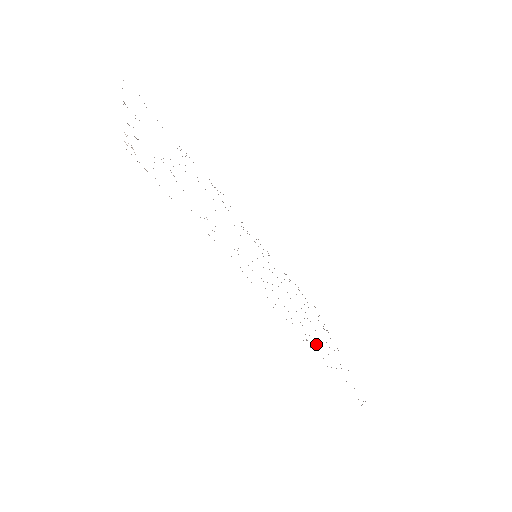
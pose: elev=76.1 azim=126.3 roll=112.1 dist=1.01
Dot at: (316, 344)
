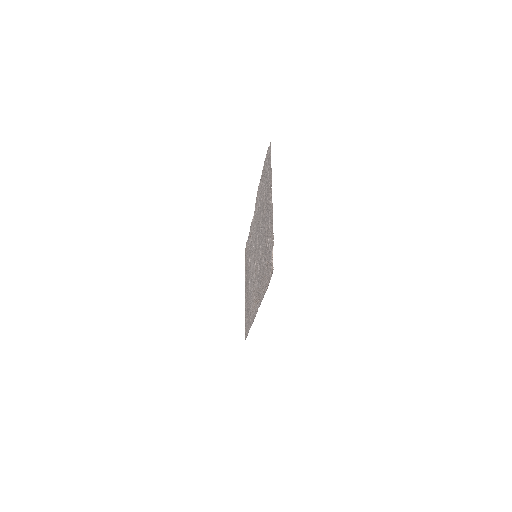
Dot at: (251, 307)
